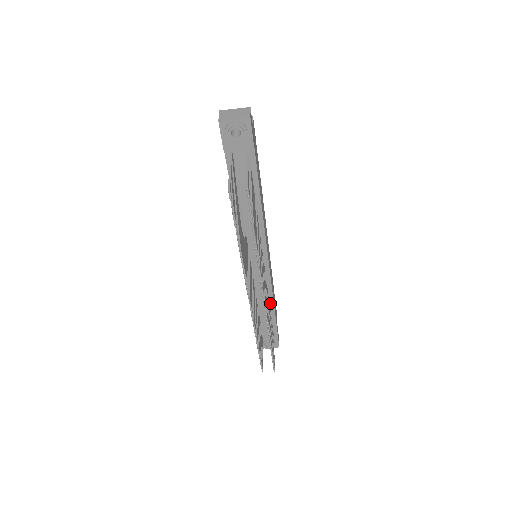
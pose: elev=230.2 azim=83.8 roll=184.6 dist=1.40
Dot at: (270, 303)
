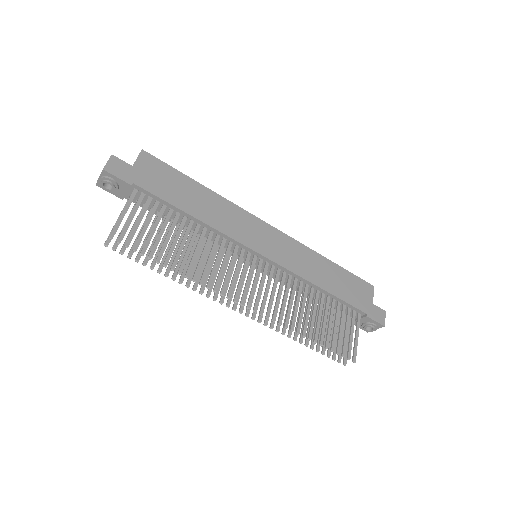
Dot at: (319, 290)
